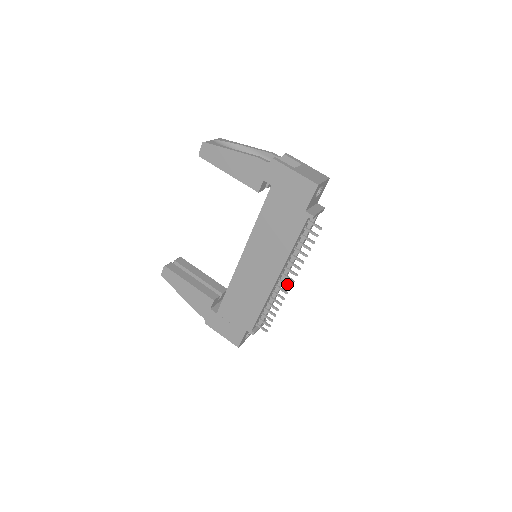
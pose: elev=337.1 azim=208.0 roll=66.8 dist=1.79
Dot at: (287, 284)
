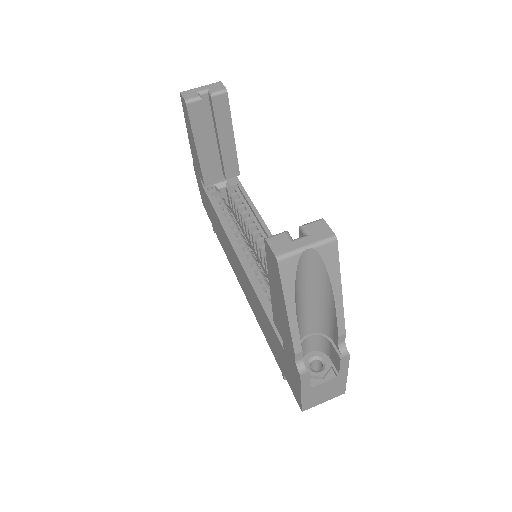
Dot at: occluded
